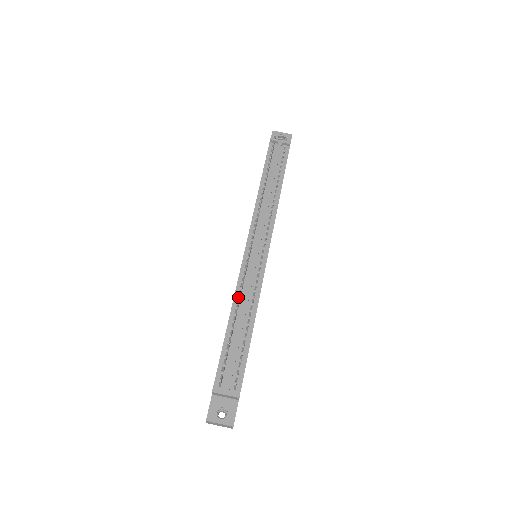
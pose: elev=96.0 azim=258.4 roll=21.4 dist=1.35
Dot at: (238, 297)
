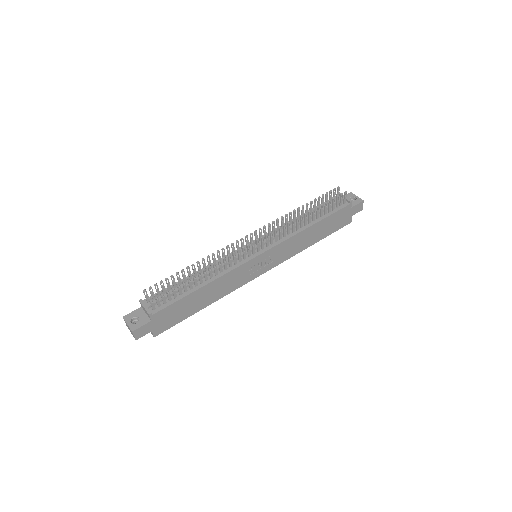
Dot at: (207, 259)
